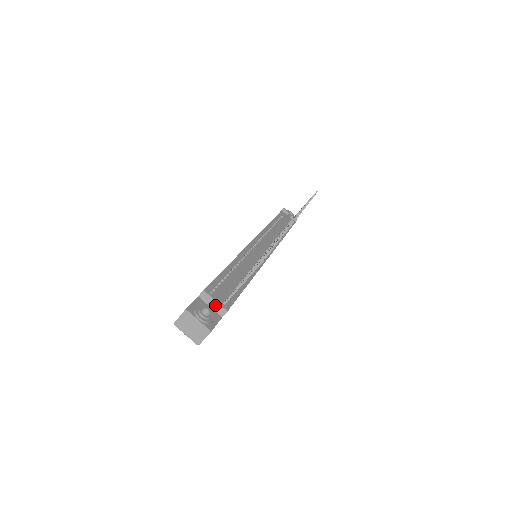
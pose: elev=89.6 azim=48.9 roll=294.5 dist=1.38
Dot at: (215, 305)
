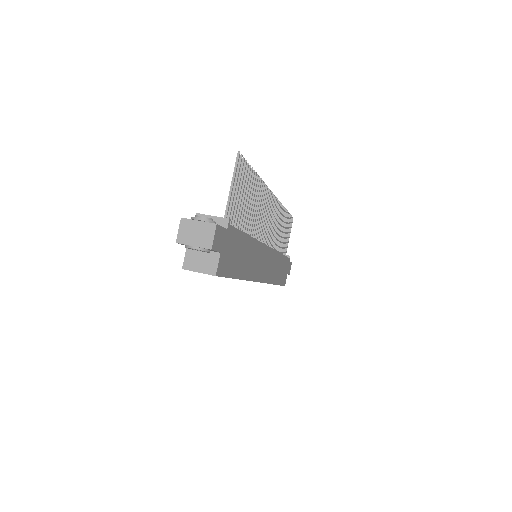
Dot at: occluded
